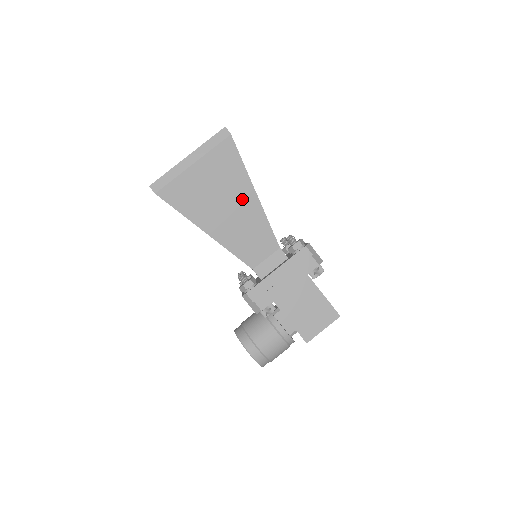
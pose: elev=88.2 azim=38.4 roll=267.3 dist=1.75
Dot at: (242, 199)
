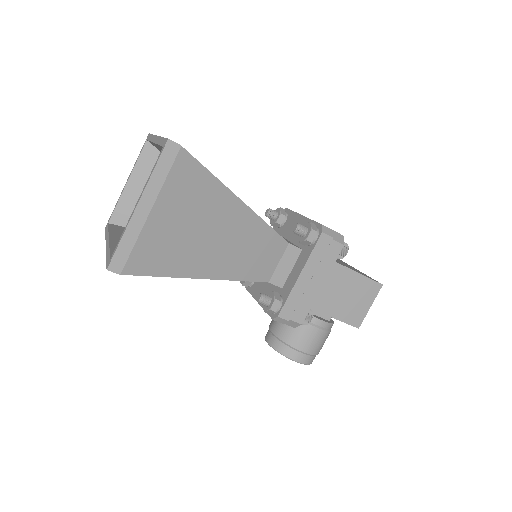
Dot at: (228, 217)
